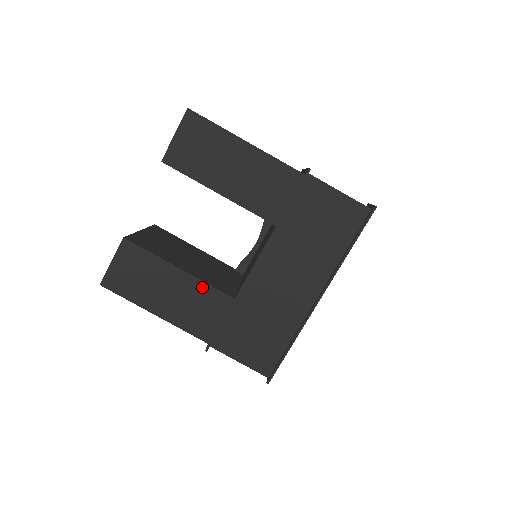
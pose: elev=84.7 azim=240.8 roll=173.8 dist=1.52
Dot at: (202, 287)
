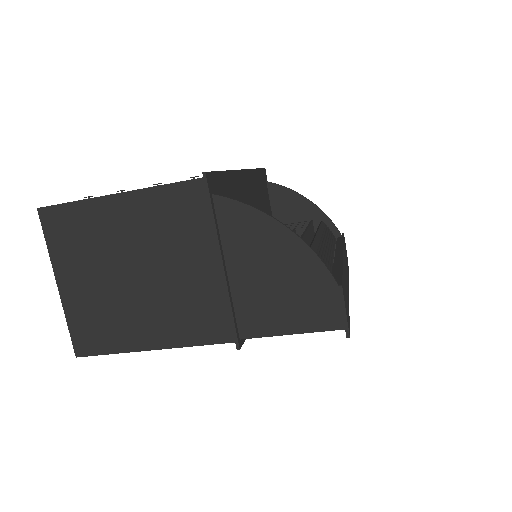
Dot at: occluded
